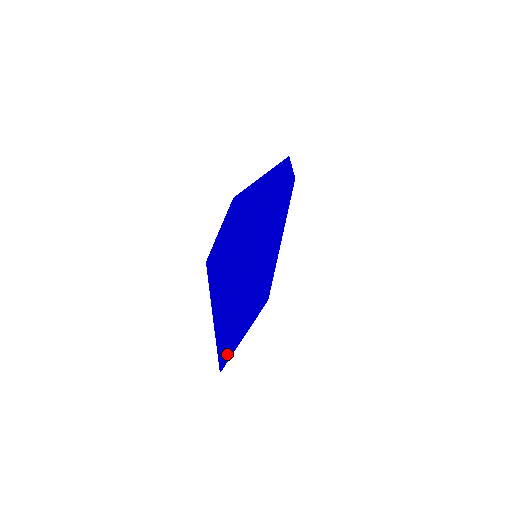
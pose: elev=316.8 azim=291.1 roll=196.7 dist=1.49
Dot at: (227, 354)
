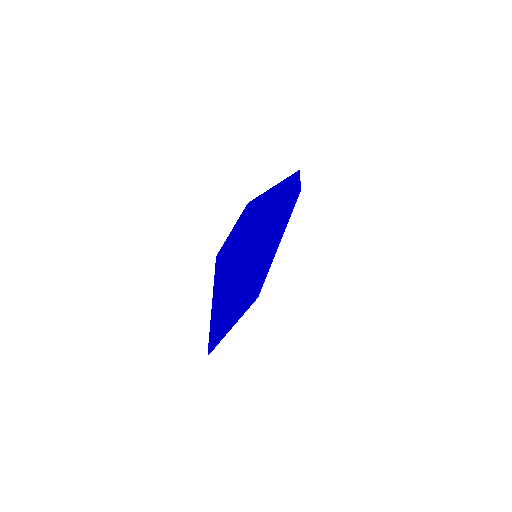
Dot at: (216, 340)
